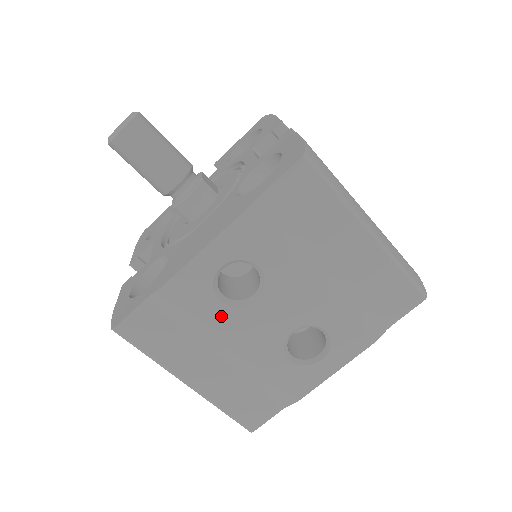
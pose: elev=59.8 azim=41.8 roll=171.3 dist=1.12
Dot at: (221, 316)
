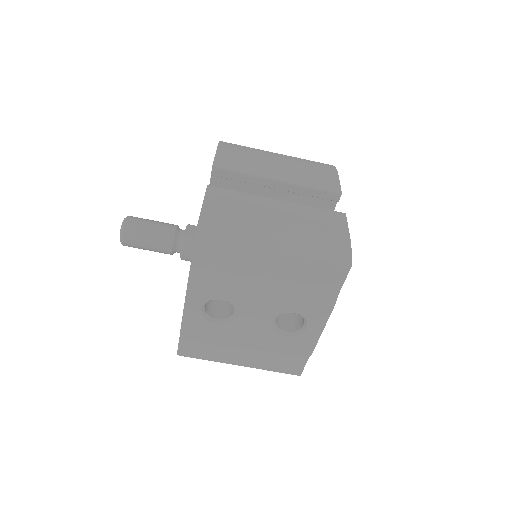
Dot at: (224, 330)
